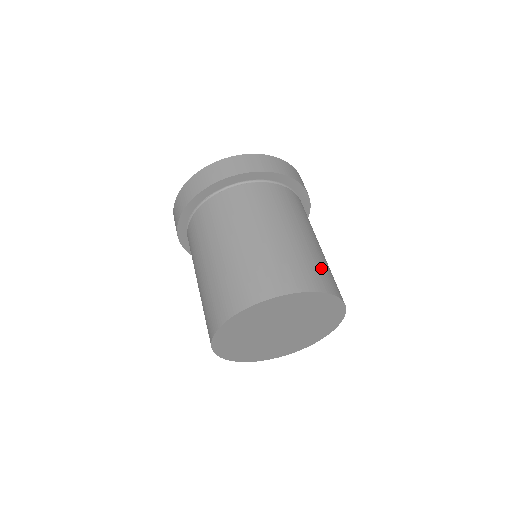
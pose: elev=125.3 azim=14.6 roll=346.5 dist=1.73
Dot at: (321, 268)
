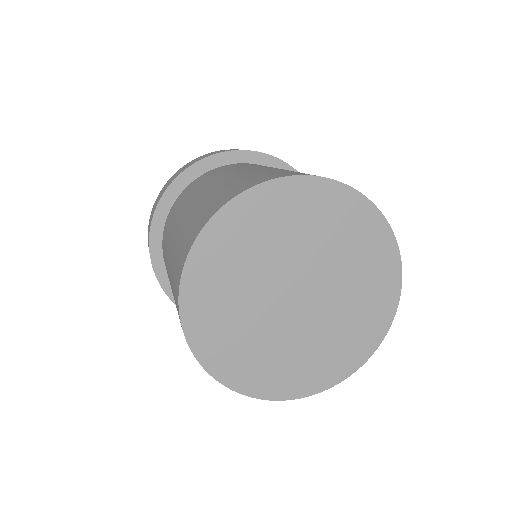
Dot at: (253, 177)
